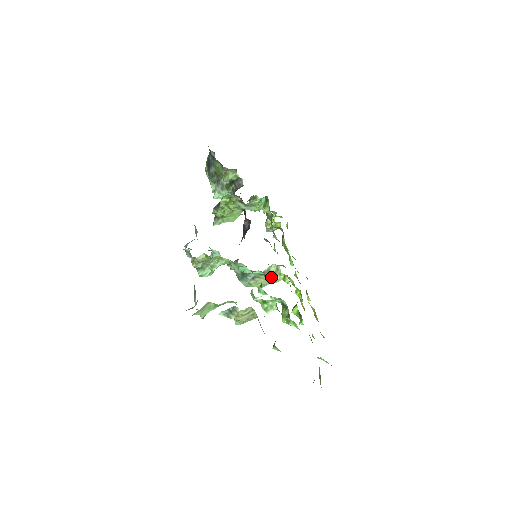
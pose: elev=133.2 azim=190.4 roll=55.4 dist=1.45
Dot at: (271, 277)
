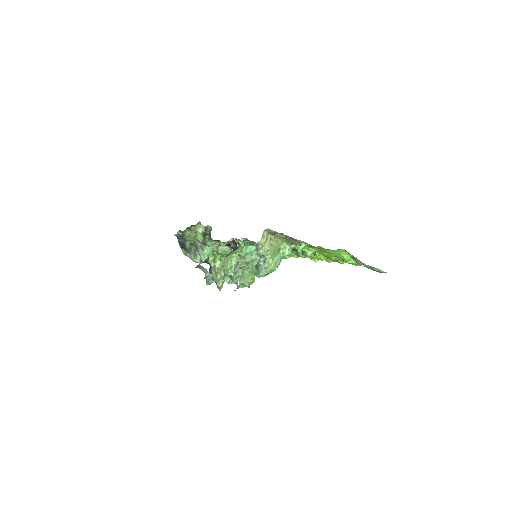
Dot at: occluded
